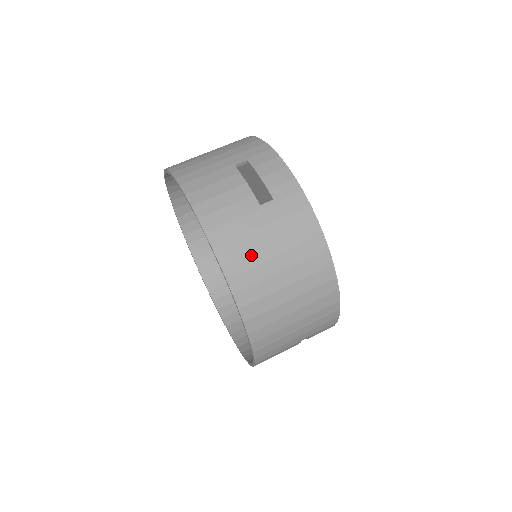
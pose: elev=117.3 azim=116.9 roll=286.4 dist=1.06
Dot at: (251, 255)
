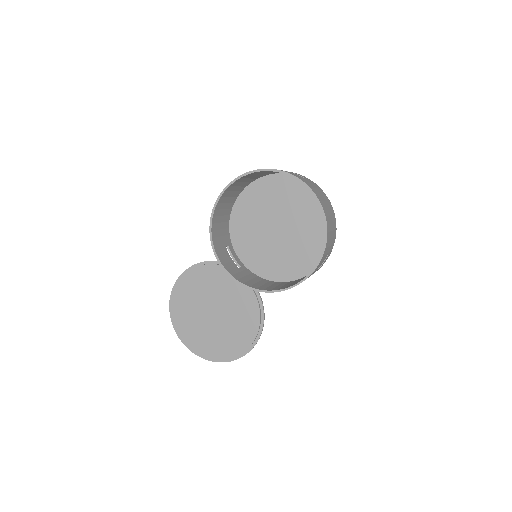
Dot at: (315, 190)
